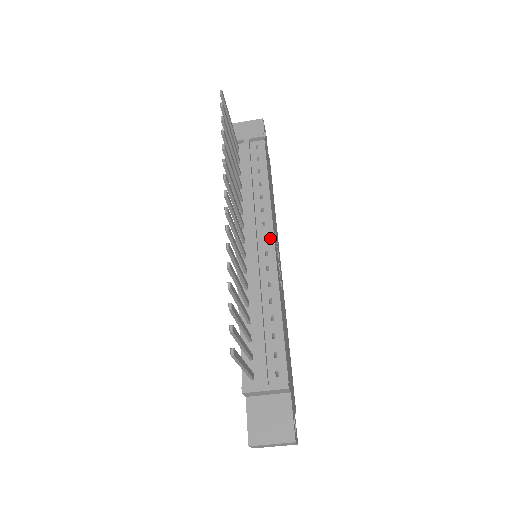
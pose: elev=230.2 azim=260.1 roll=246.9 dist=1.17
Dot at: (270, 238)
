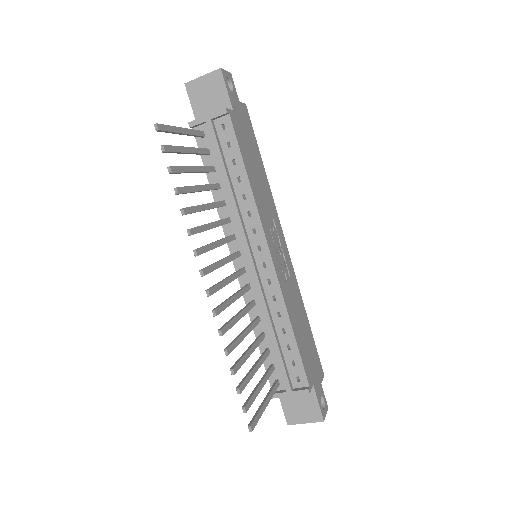
Dot at: (264, 248)
